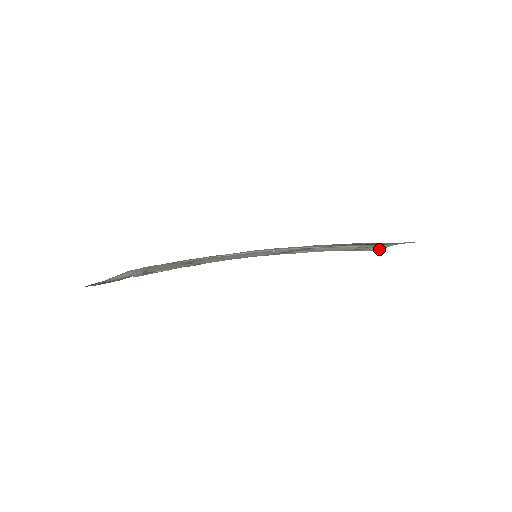
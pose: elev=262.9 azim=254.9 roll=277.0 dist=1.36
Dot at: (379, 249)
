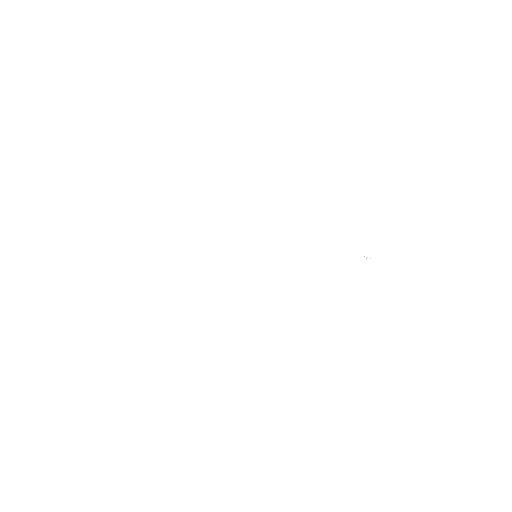
Dot at: occluded
